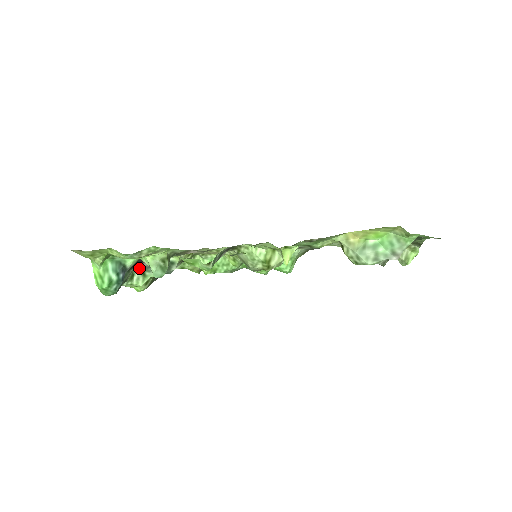
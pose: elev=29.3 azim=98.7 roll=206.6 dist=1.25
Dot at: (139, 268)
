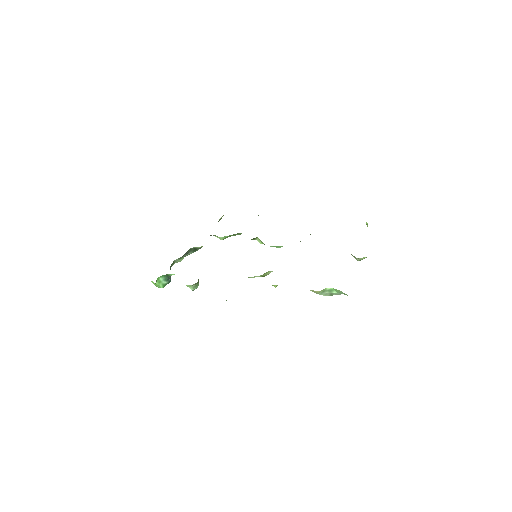
Dot at: (177, 259)
